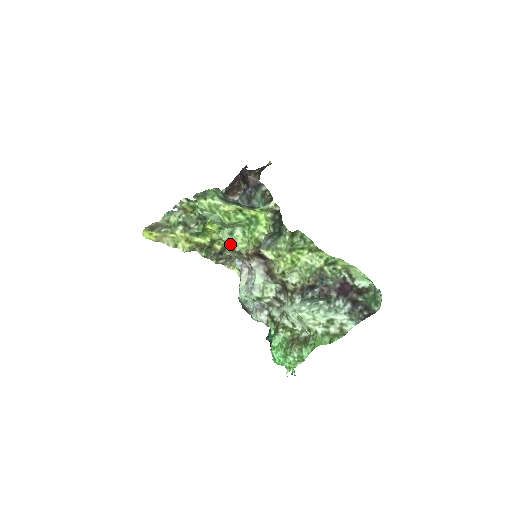
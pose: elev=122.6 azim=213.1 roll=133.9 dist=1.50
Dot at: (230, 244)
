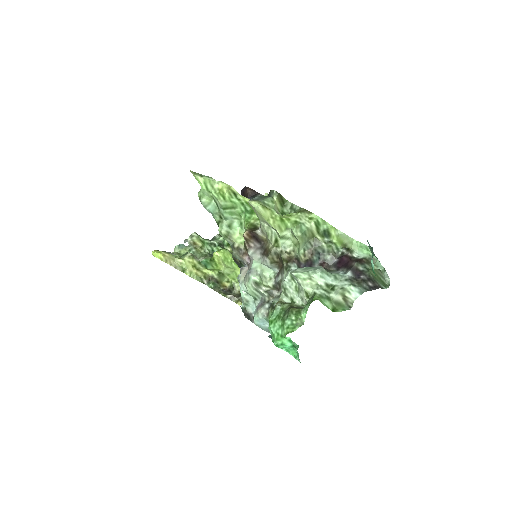
Dot at: (229, 239)
